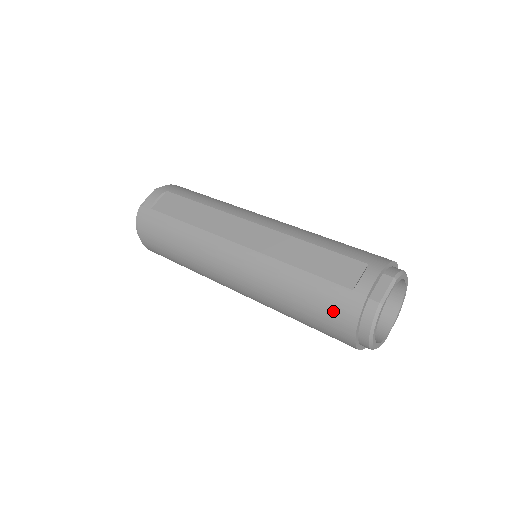
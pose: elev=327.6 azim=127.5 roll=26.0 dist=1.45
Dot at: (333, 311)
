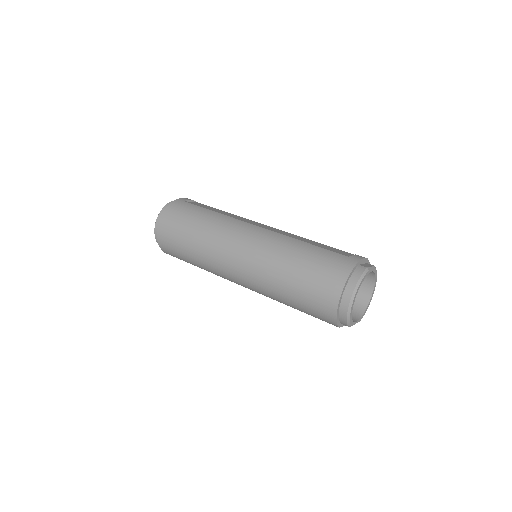
Dot at: (331, 266)
